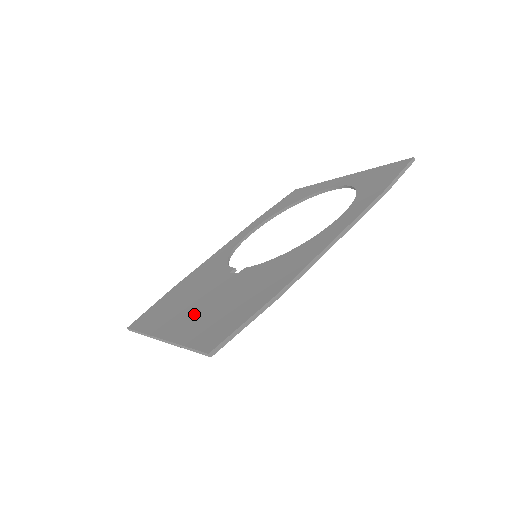
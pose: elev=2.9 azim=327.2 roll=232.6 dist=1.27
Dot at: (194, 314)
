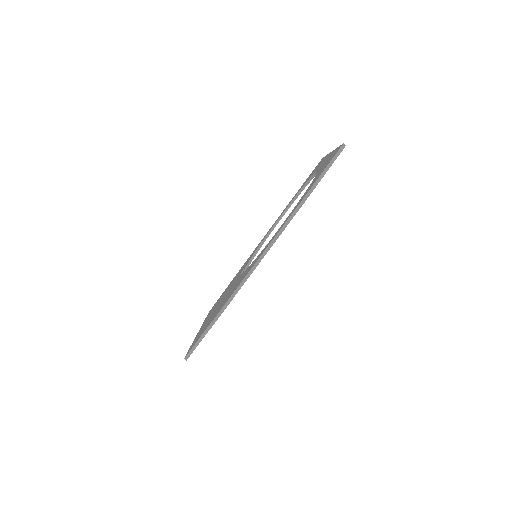
Dot at: (211, 314)
